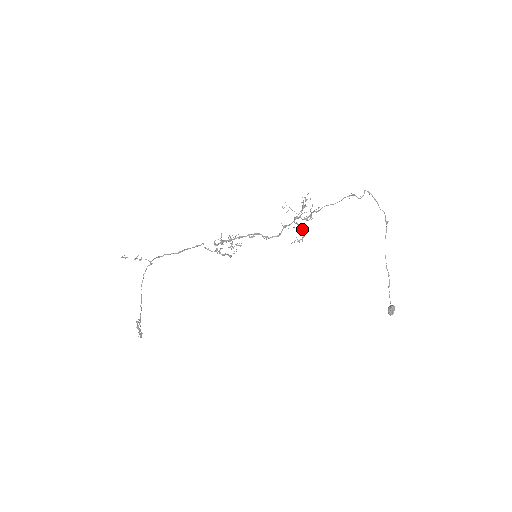
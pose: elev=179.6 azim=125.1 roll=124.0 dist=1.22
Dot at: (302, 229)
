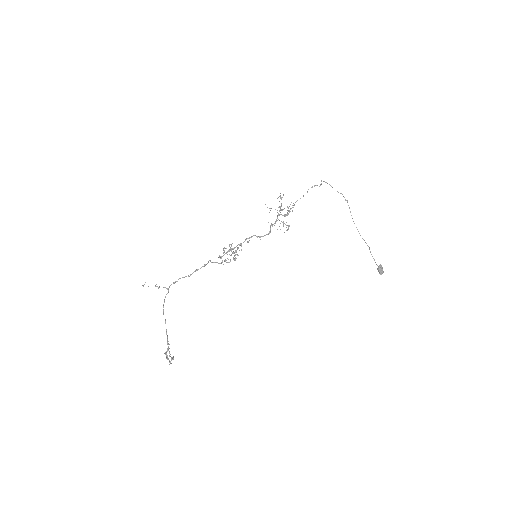
Dot at: occluded
